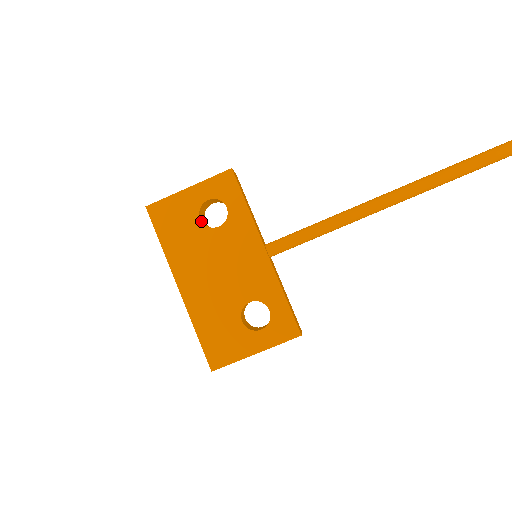
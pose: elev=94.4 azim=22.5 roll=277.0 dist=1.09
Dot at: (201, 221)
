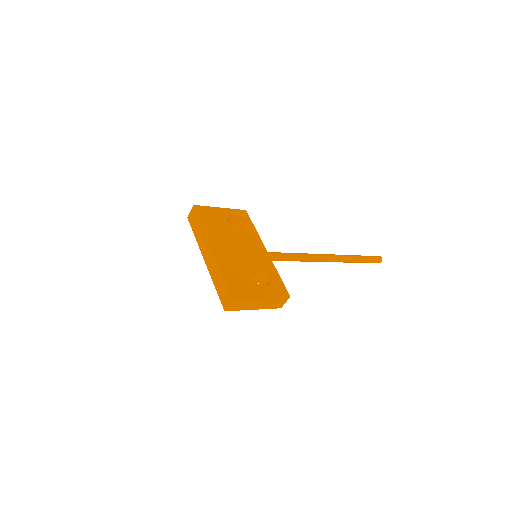
Dot at: (228, 224)
